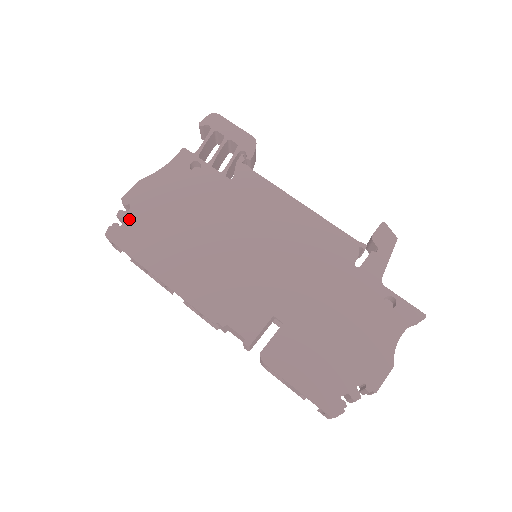
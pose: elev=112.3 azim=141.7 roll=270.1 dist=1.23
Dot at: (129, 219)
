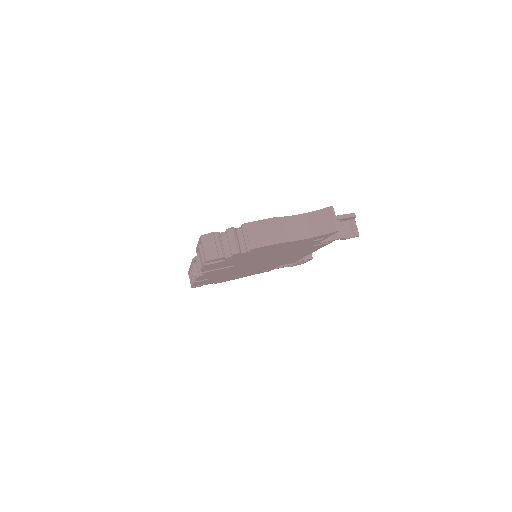
Dot at: occluded
